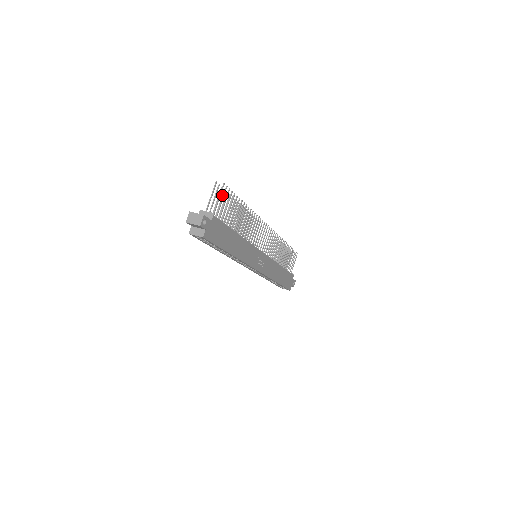
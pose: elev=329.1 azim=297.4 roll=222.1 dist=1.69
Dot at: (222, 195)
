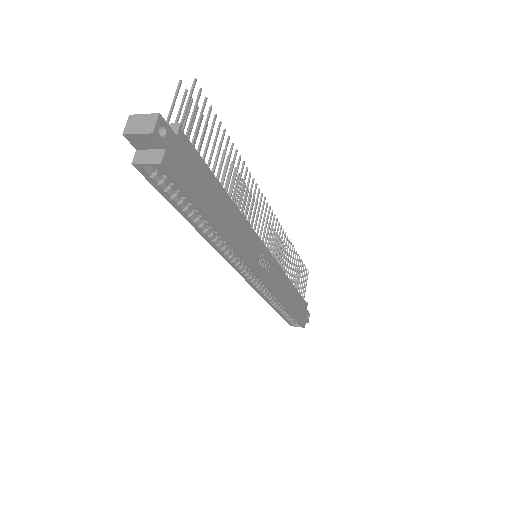
Dot at: occluded
